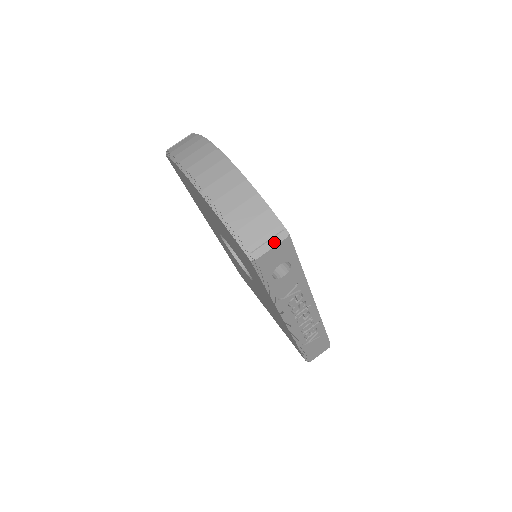
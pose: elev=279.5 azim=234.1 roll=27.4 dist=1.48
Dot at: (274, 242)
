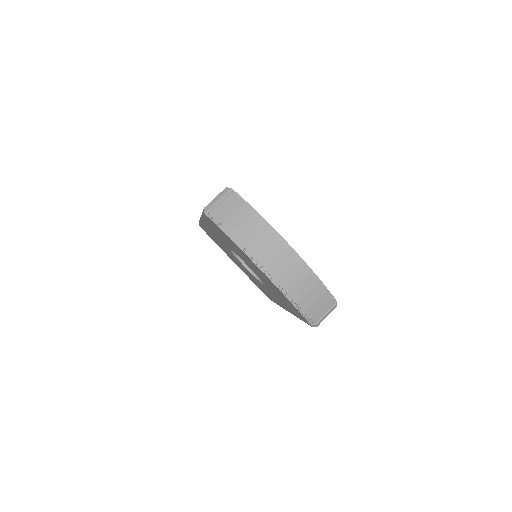
Dot at: (329, 313)
